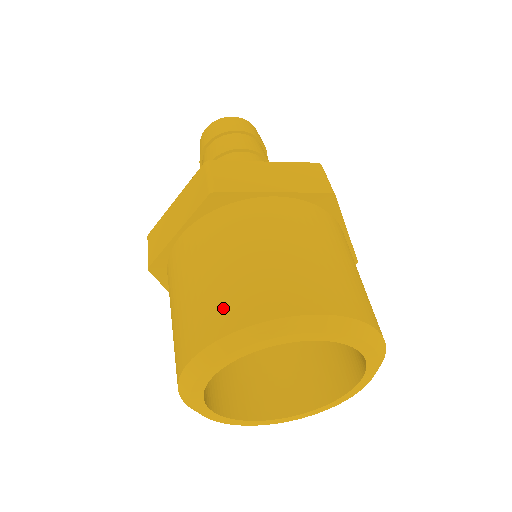
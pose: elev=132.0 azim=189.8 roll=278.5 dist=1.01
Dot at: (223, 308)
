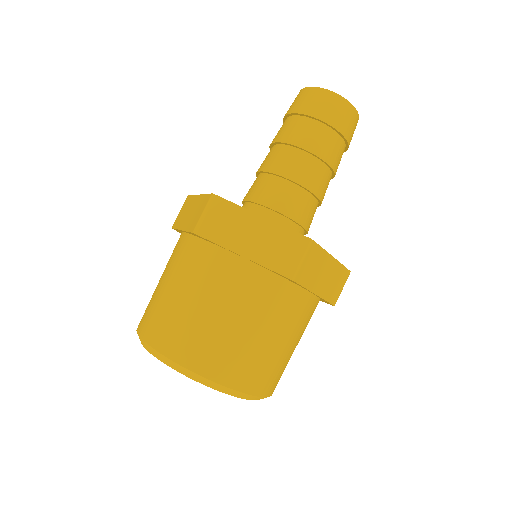
Dot at: (228, 363)
